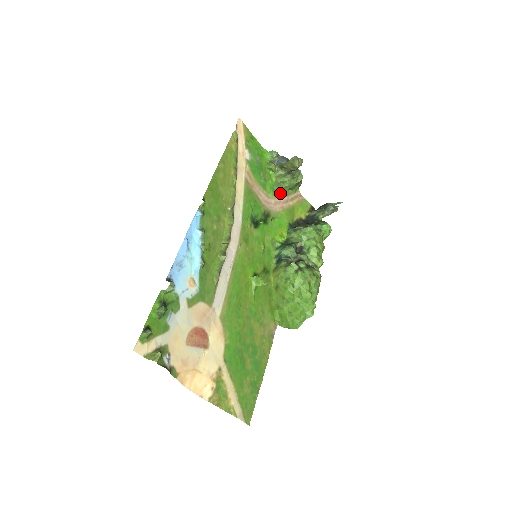
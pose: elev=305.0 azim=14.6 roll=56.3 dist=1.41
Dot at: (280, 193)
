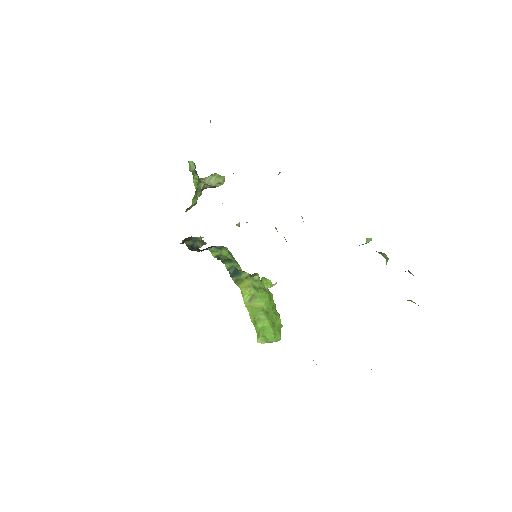
Dot at: occluded
